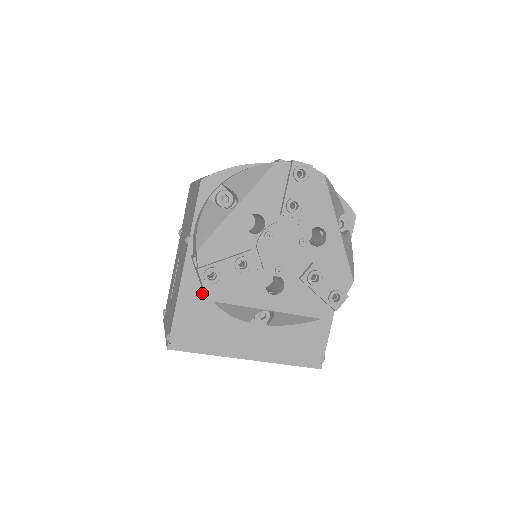
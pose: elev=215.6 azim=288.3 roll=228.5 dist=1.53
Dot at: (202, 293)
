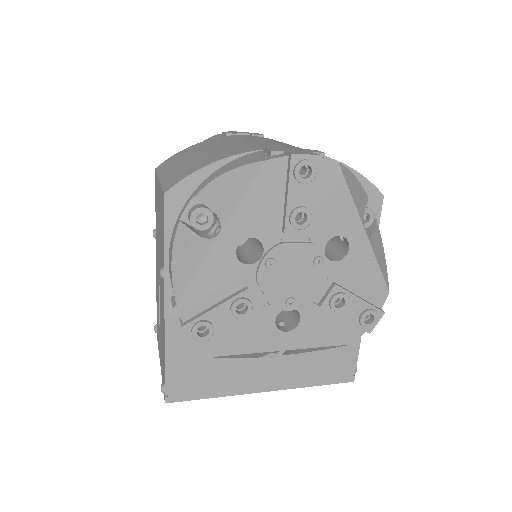
Dot at: occluded
